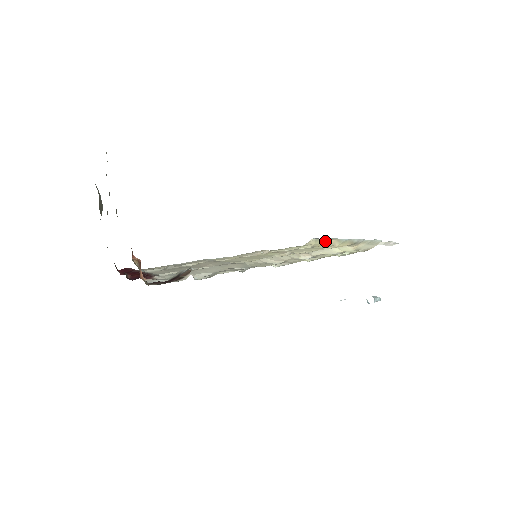
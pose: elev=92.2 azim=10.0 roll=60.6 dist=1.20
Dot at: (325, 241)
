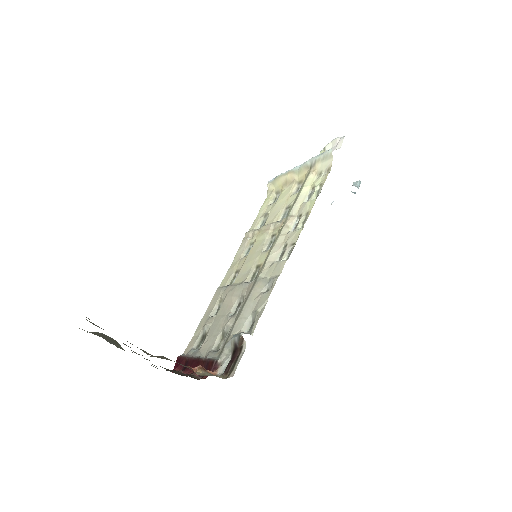
Dot at: (282, 180)
